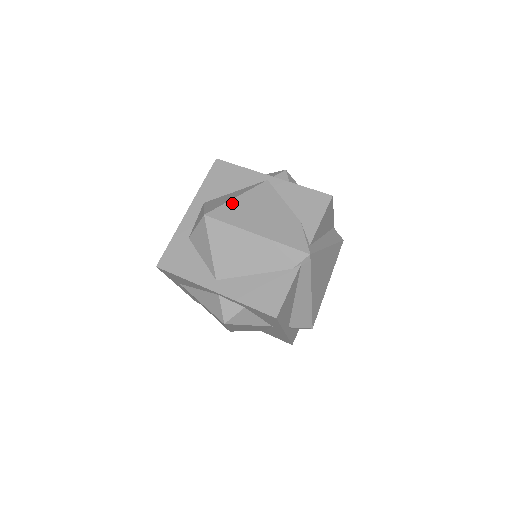
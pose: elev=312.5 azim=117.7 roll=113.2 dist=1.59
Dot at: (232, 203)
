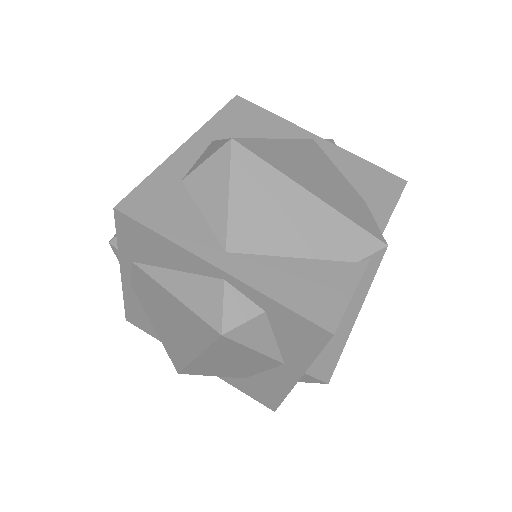
Dot at: (271, 142)
